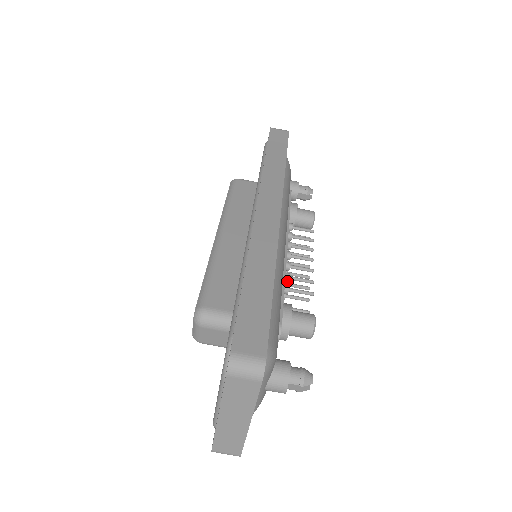
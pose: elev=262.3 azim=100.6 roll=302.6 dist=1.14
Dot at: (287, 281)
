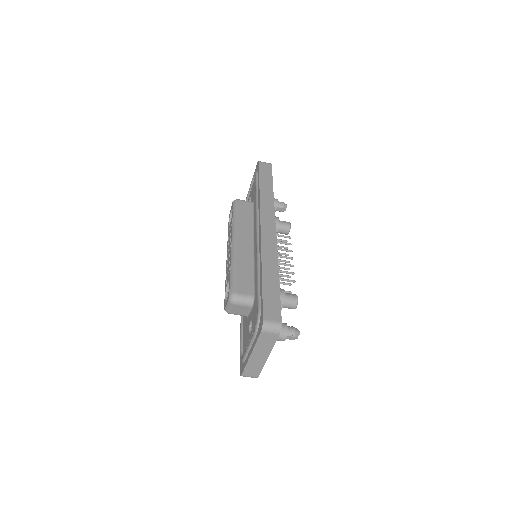
Dot at: occluded
